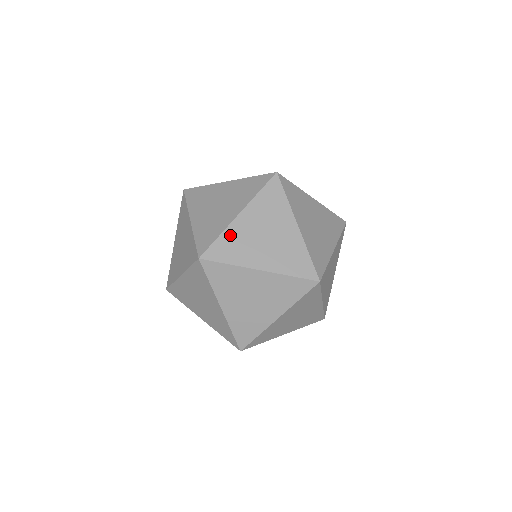
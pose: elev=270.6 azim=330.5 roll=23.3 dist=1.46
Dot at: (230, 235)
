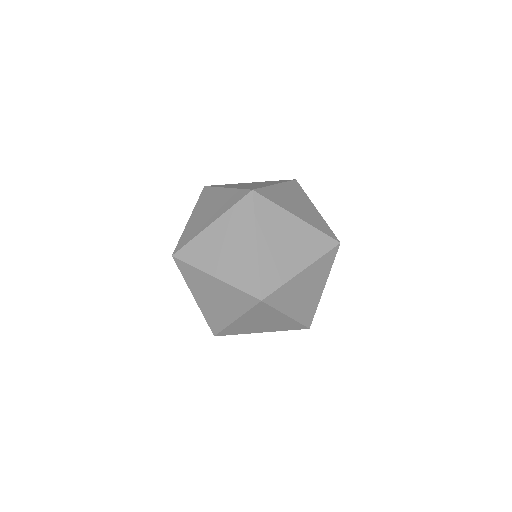
Dot at: (199, 241)
